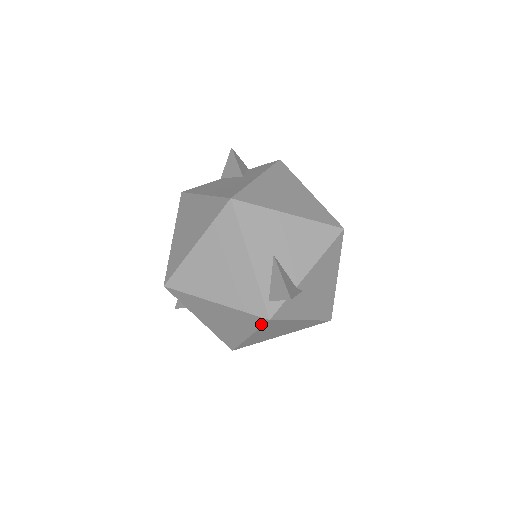
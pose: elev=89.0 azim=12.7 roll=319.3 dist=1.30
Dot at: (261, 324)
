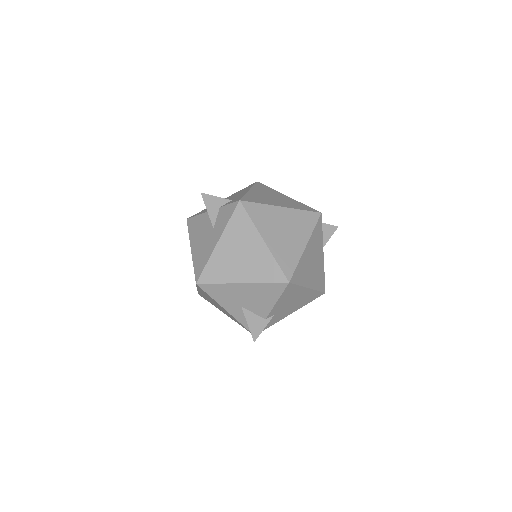
Dot at: occluded
